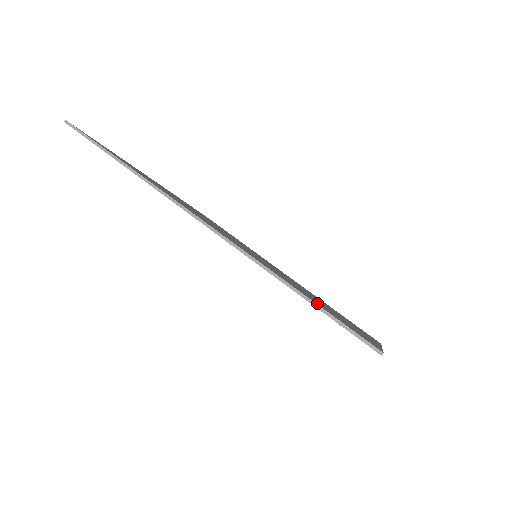
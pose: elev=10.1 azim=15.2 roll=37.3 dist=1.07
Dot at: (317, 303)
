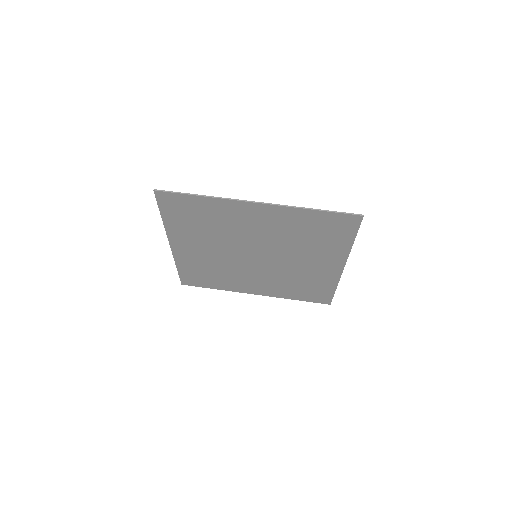
Dot at: (324, 218)
